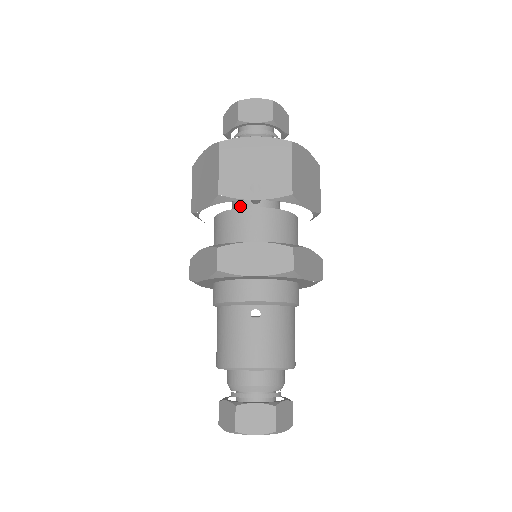
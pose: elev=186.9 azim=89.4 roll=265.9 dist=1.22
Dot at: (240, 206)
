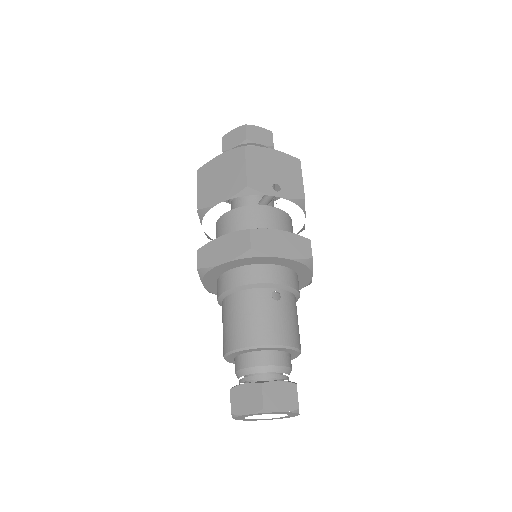
Dot at: occluded
